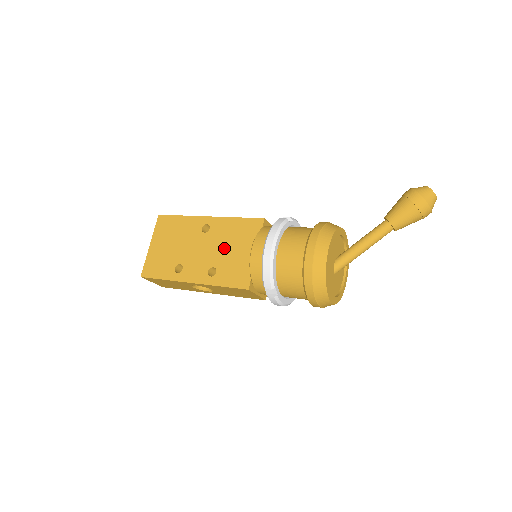
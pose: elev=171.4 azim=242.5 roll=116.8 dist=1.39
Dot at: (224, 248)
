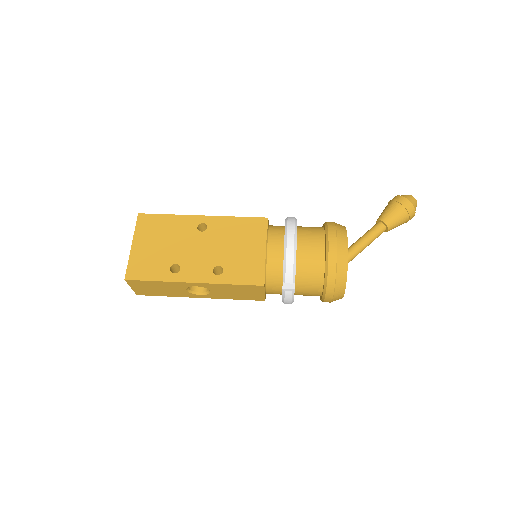
Dot at: (228, 246)
